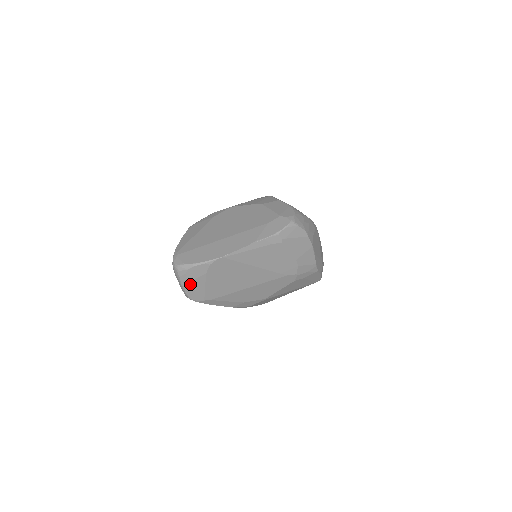
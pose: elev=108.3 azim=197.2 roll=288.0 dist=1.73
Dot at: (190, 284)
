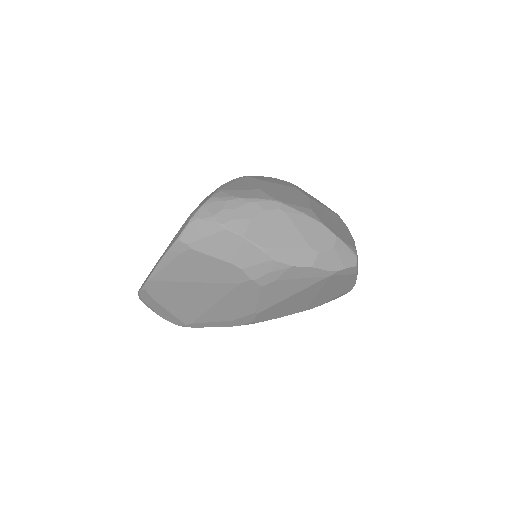
Dot at: (157, 311)
